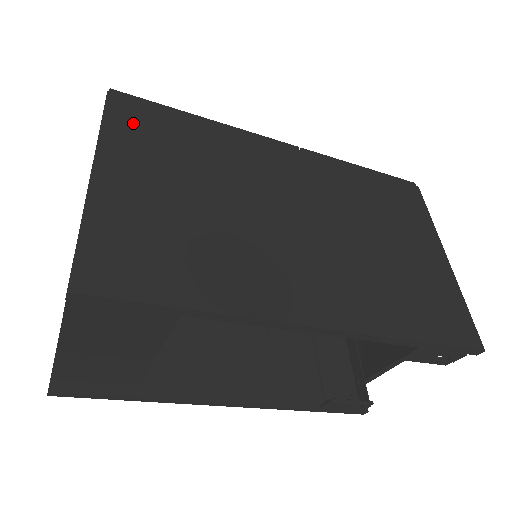
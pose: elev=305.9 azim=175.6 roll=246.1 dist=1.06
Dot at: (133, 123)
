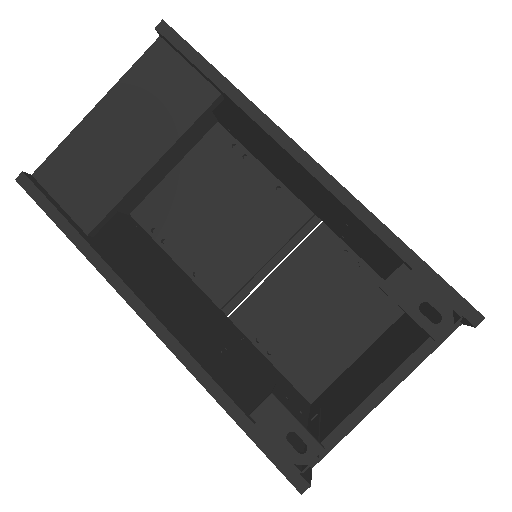
Dot at: occluded
